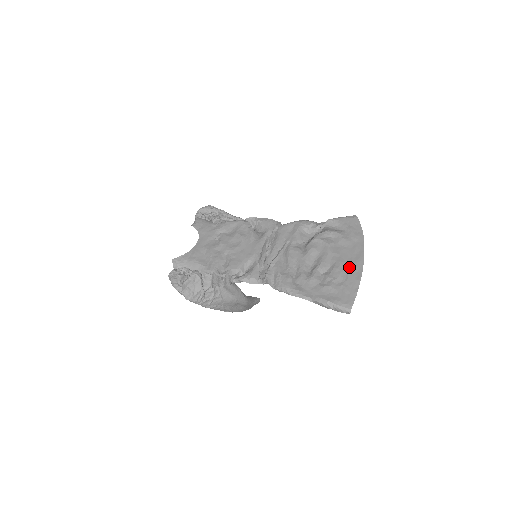
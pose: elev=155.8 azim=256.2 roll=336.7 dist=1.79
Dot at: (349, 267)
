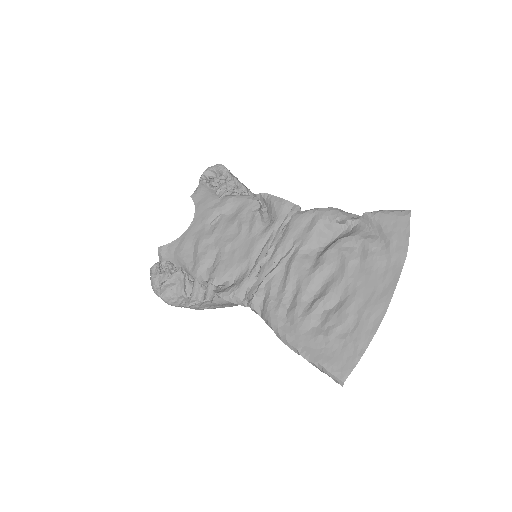
Dot at: (364, 309)
